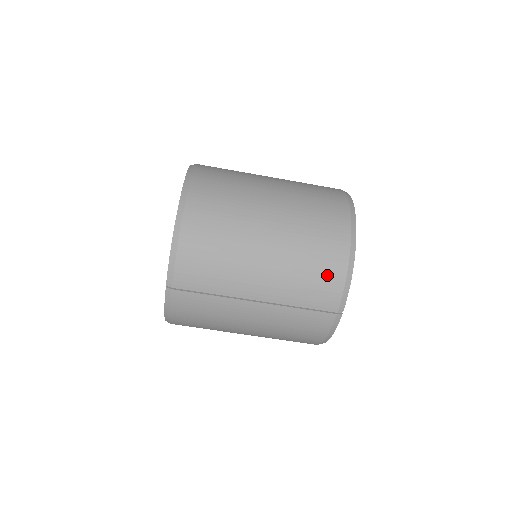
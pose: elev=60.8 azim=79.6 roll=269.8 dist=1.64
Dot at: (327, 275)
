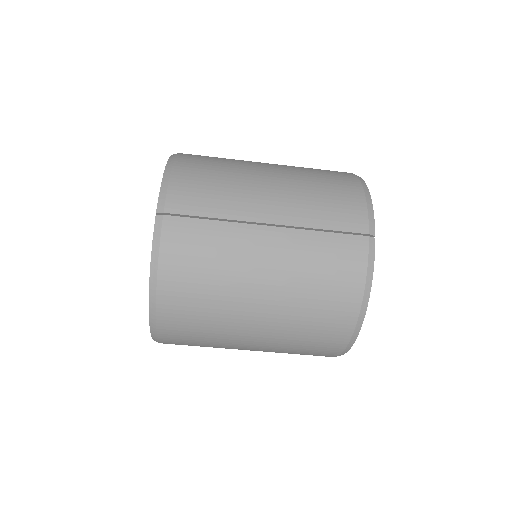
Dot at: (343, 195)
